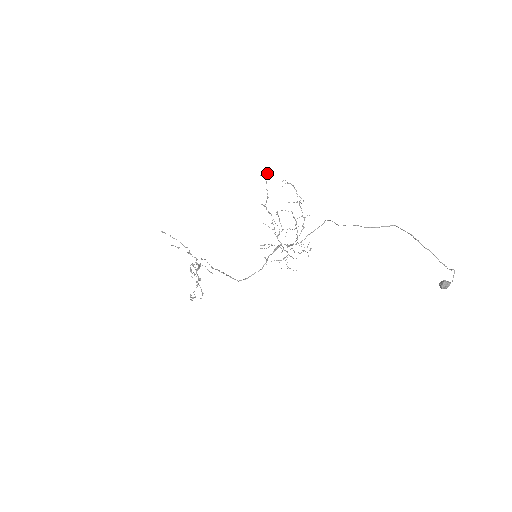
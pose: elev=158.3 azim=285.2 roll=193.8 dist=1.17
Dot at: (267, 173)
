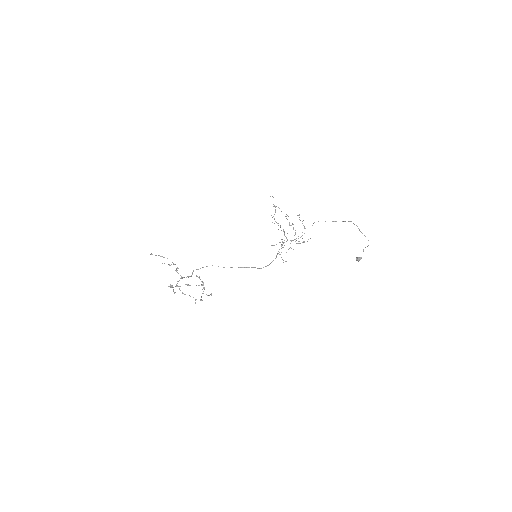
Dot at: occluded
